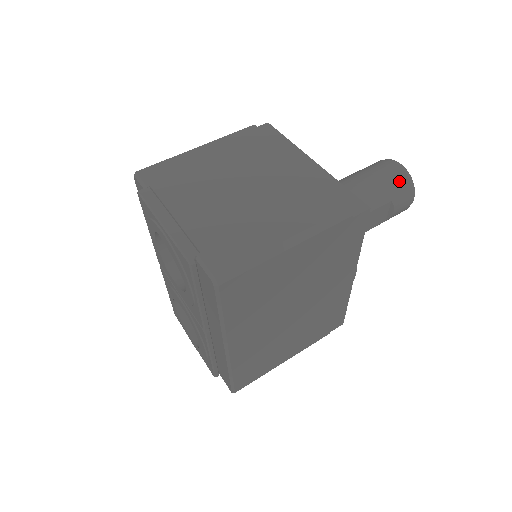
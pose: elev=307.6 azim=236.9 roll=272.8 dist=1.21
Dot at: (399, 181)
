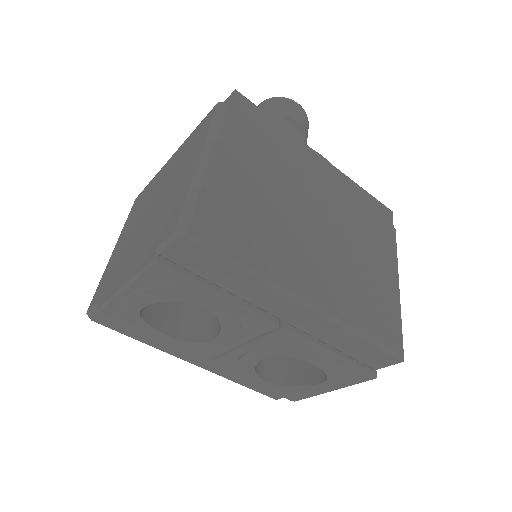
Dot at: (270, 106)
